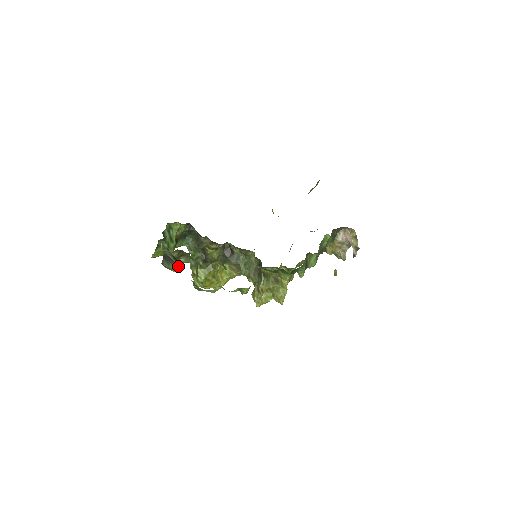
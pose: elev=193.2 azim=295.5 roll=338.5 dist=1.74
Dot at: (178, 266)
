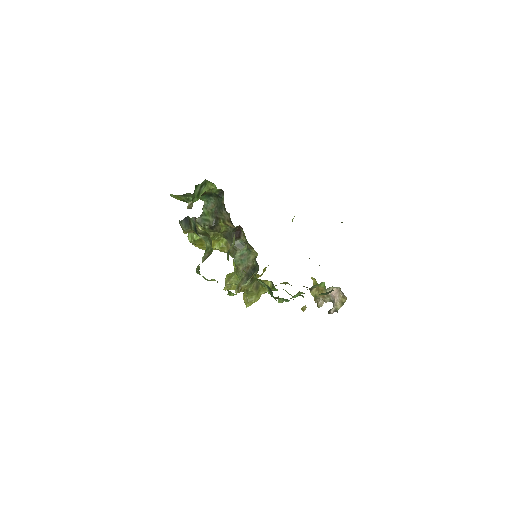
Dot at: (192, 232)
